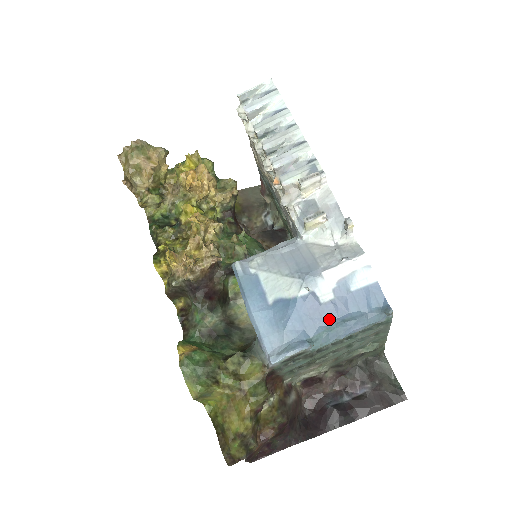
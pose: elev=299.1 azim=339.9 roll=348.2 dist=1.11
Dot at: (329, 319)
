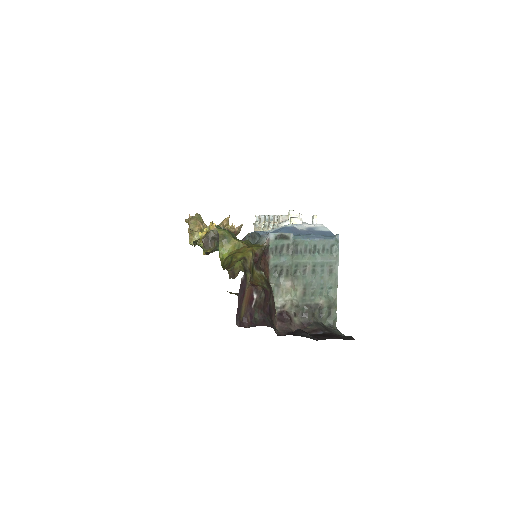
Dot at: (303, 234)
